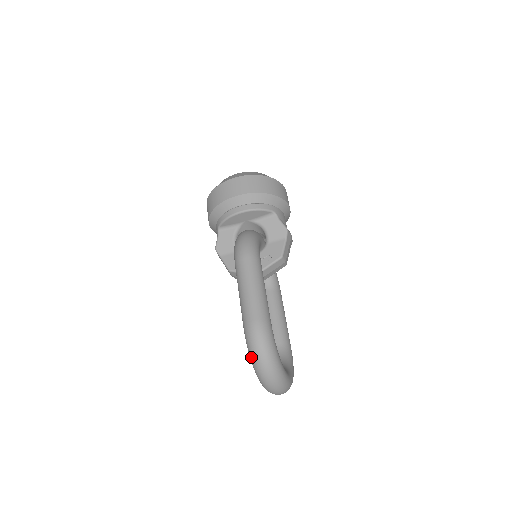
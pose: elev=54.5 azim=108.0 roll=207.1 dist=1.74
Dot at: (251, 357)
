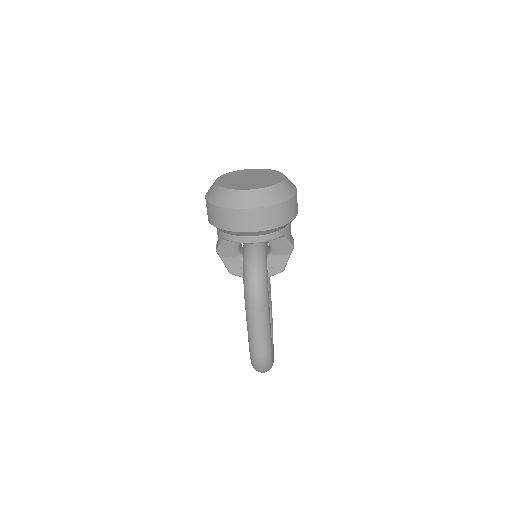
Dot at: (253, 367)
